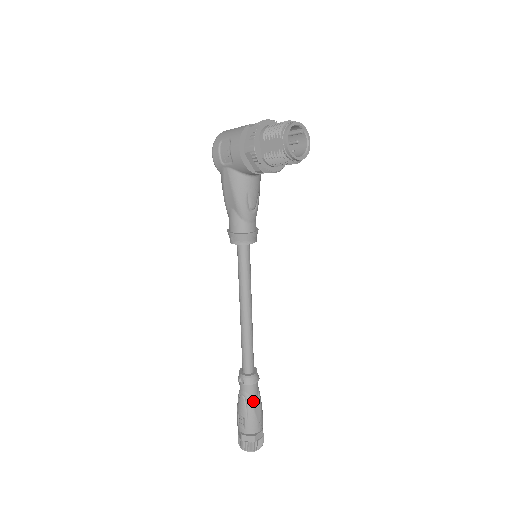
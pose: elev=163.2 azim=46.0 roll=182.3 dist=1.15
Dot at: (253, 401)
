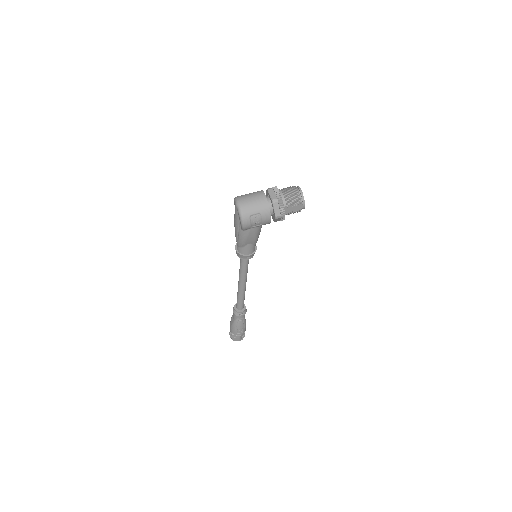
Dot at: occluded
